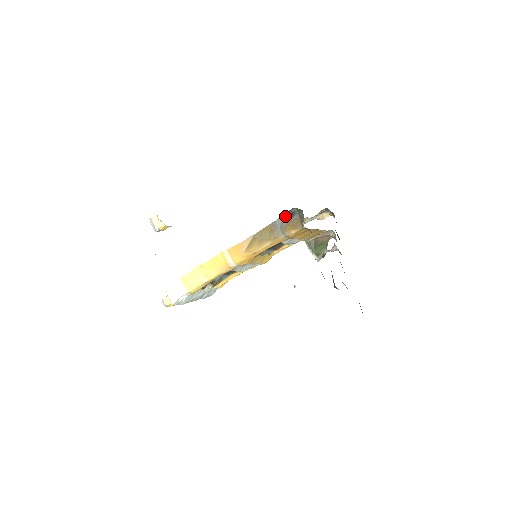
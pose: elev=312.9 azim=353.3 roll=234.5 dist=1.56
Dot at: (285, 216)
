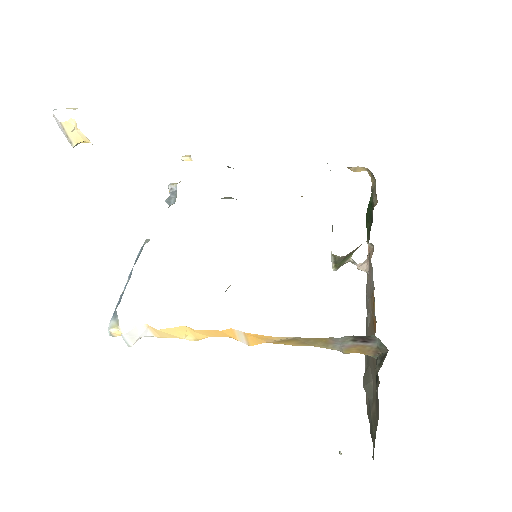
Dot at: (357, 337)
